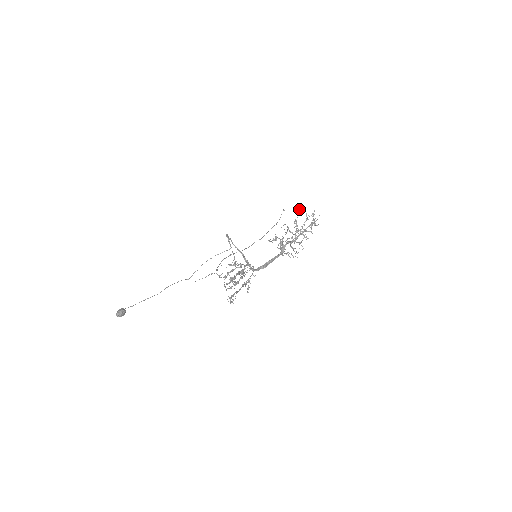
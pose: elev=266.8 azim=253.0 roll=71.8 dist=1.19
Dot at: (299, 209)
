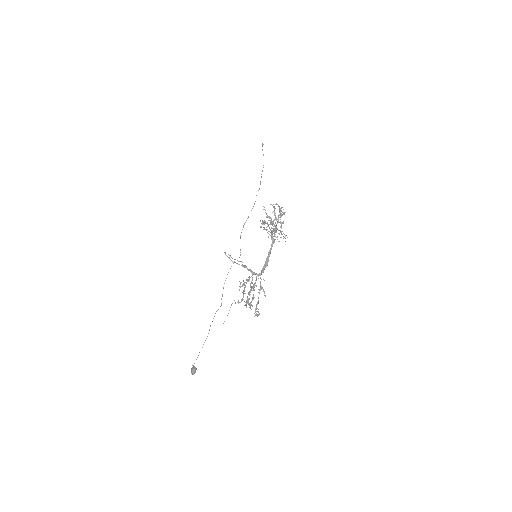
Dot at: (263, 206)
